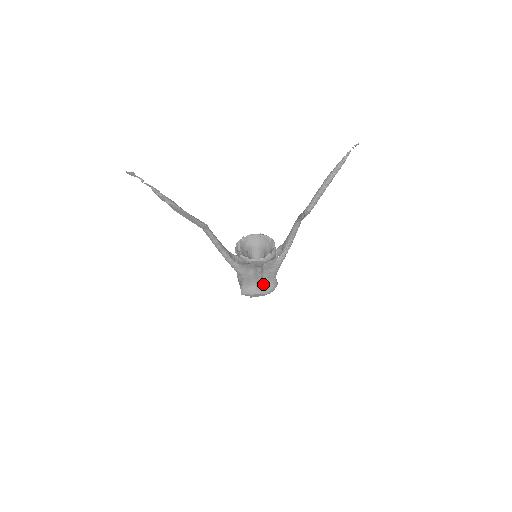
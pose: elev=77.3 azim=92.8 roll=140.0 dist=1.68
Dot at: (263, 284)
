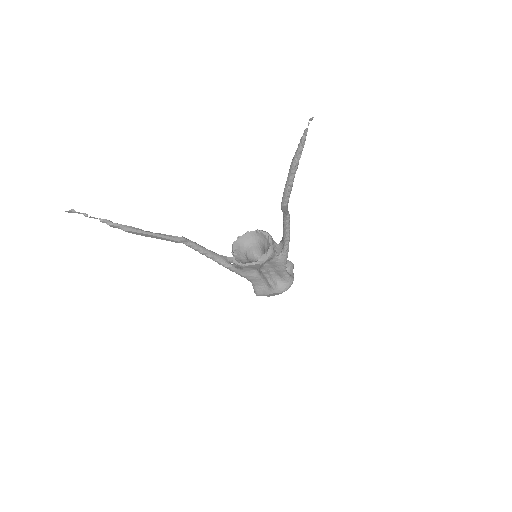
Dot at: (275, 283)
